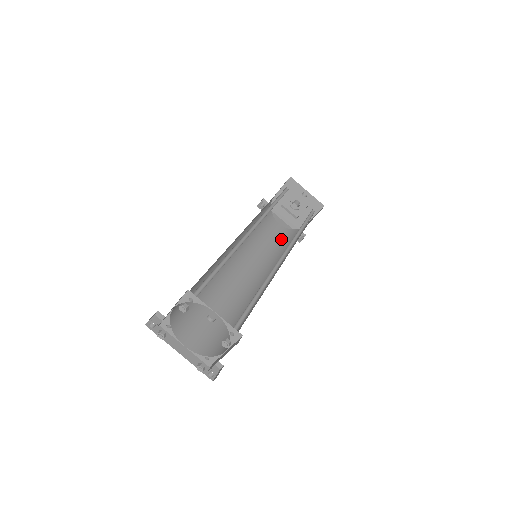
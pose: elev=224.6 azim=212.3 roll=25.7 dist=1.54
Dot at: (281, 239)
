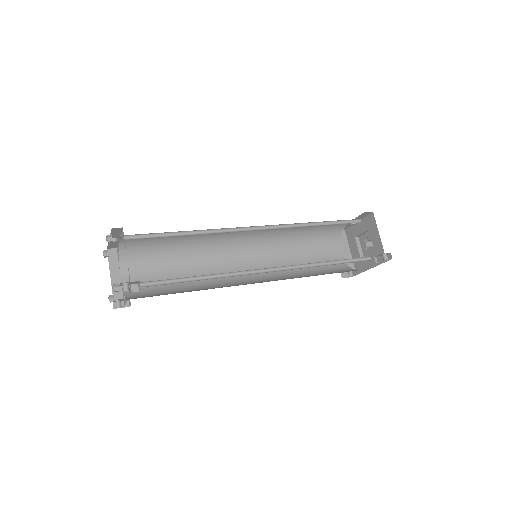
Dot at: occluded
